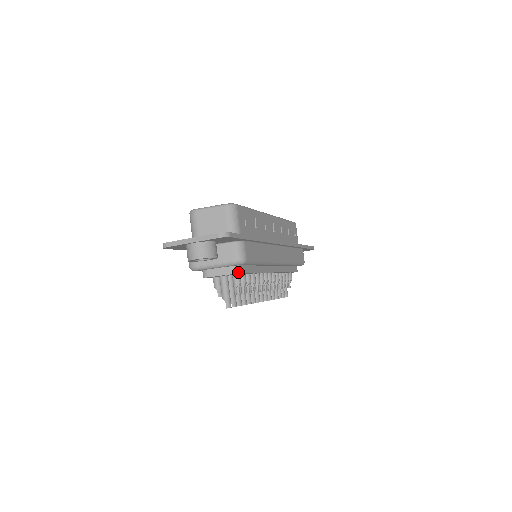
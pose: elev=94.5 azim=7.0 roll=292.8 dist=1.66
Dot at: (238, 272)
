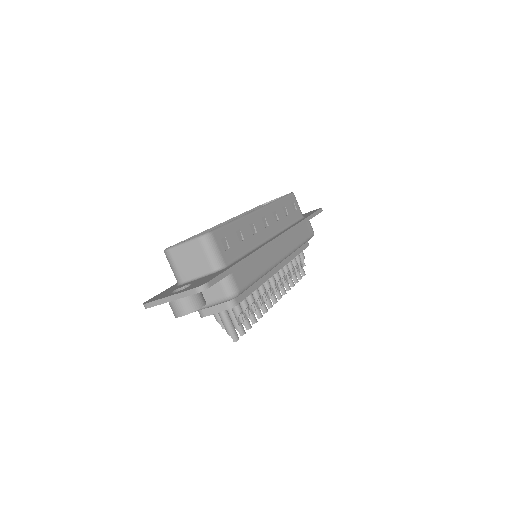
Dot at: (234, 305)
